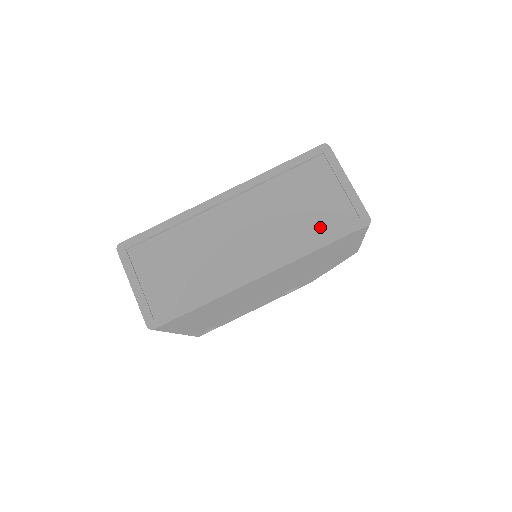
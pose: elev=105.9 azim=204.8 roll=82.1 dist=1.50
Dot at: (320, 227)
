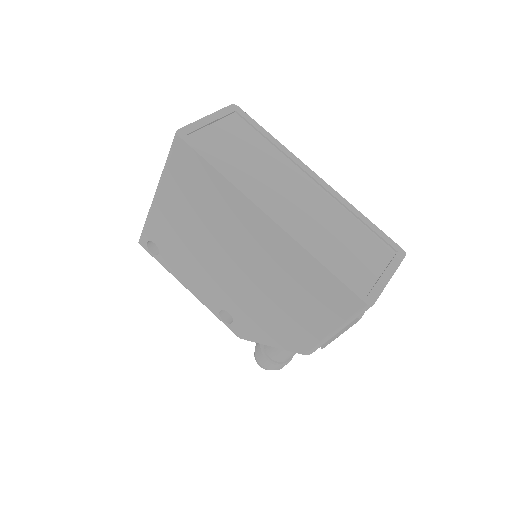
Dot at: (340, 262)
